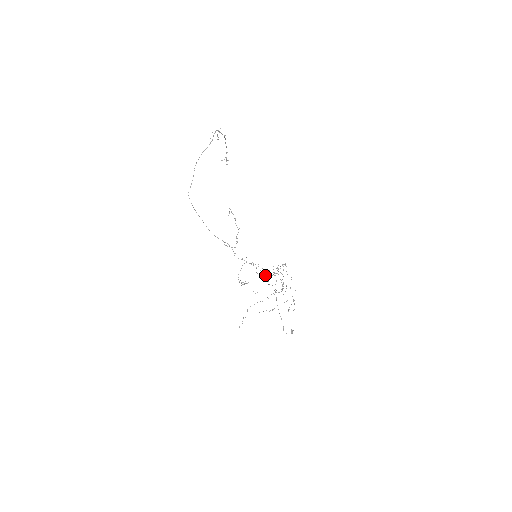
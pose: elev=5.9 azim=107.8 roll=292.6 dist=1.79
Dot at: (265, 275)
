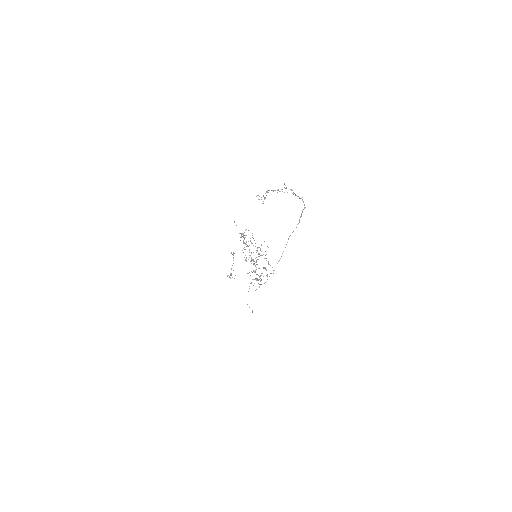
Dot at: occluded
